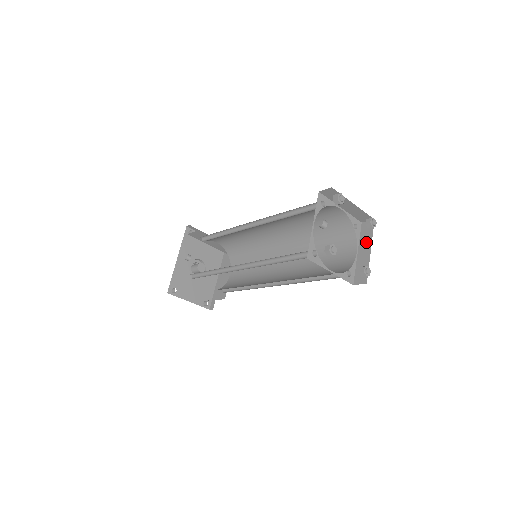
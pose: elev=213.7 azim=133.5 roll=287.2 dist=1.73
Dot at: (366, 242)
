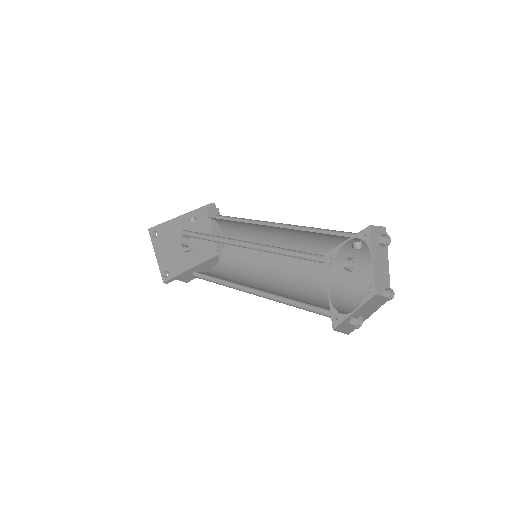
Dot at: (371, 308)
